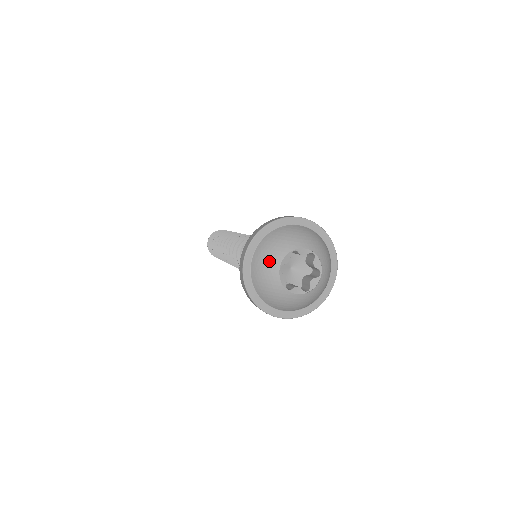
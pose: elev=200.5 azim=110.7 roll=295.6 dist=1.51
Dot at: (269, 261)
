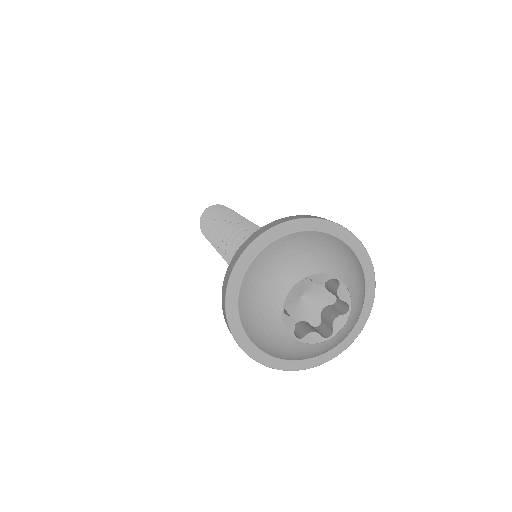
Dot at: (302, 257)
